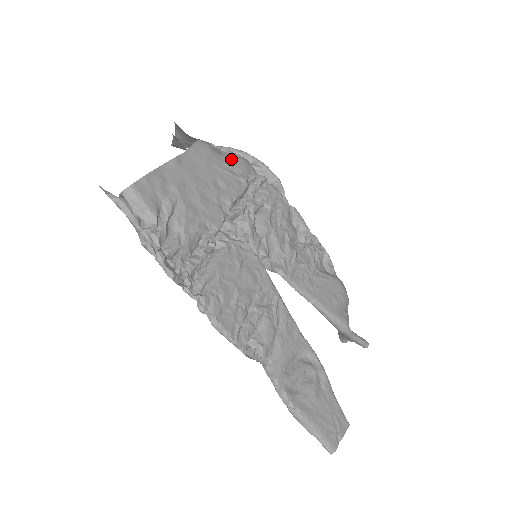
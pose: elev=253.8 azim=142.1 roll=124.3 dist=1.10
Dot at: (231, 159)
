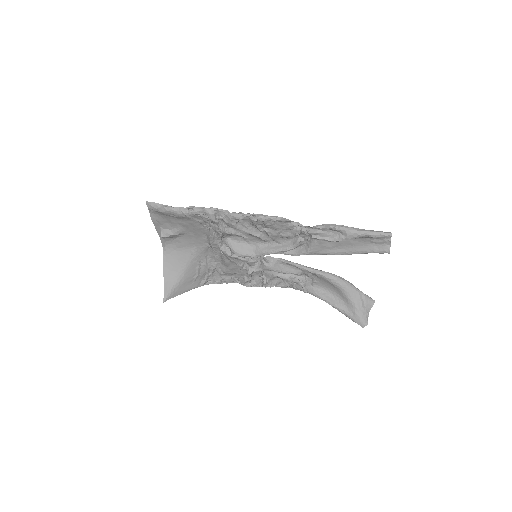
Dot at: occluded
